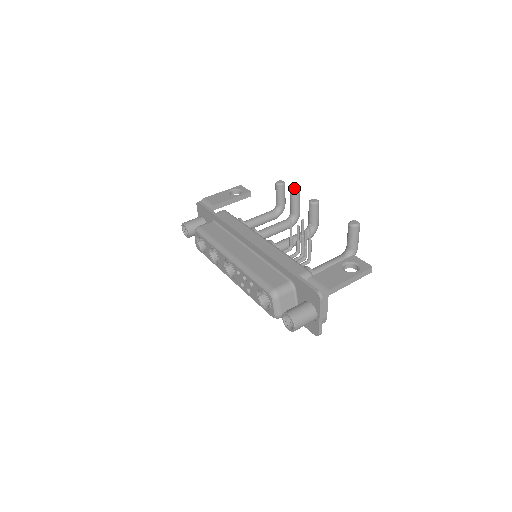
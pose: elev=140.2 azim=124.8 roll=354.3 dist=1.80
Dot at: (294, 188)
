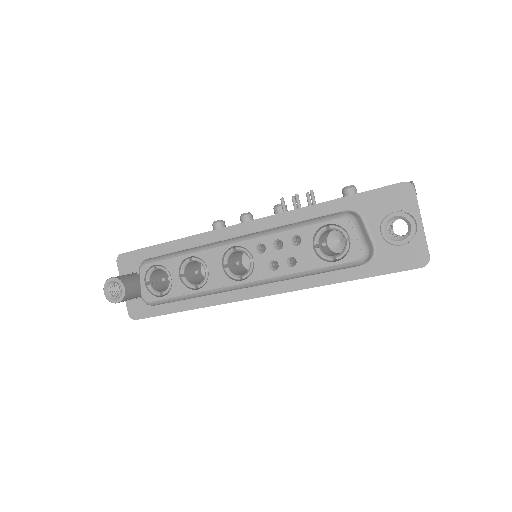
Dot at: occluded
